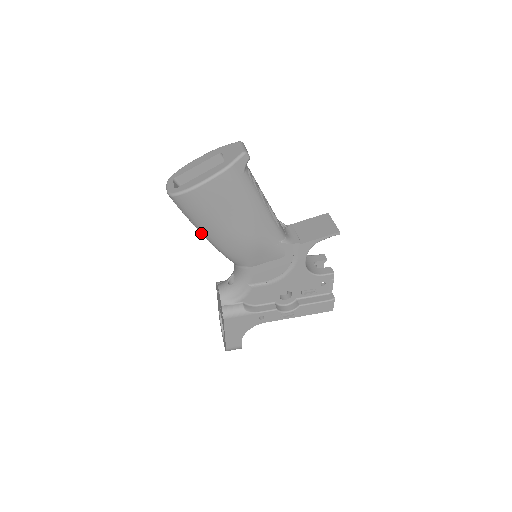
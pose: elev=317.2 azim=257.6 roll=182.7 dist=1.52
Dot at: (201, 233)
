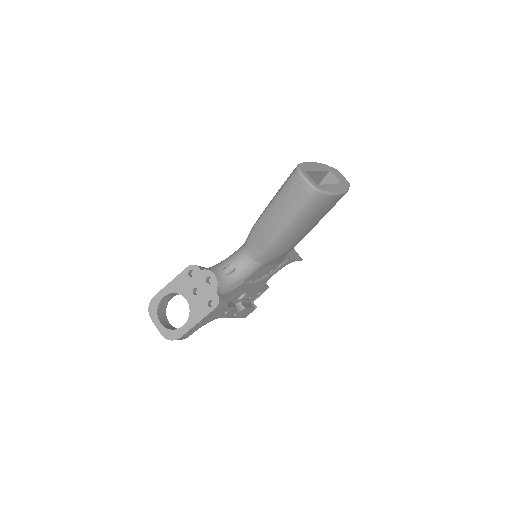
Dot at: (280, 225)
